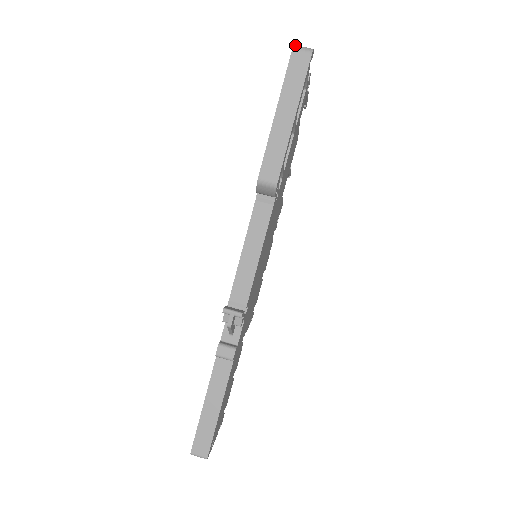
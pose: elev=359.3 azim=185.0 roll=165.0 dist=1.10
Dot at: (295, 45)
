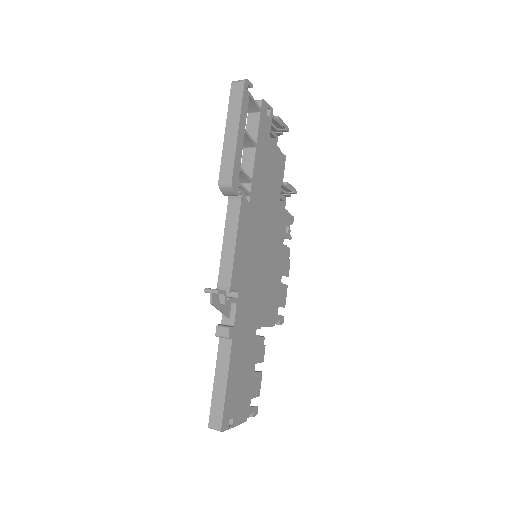
Dot at: (233, 81)
